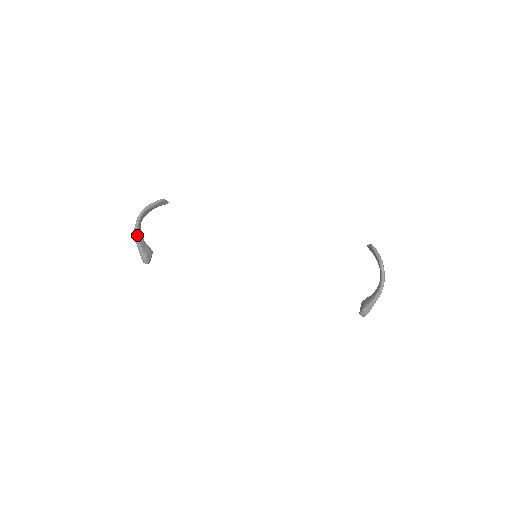
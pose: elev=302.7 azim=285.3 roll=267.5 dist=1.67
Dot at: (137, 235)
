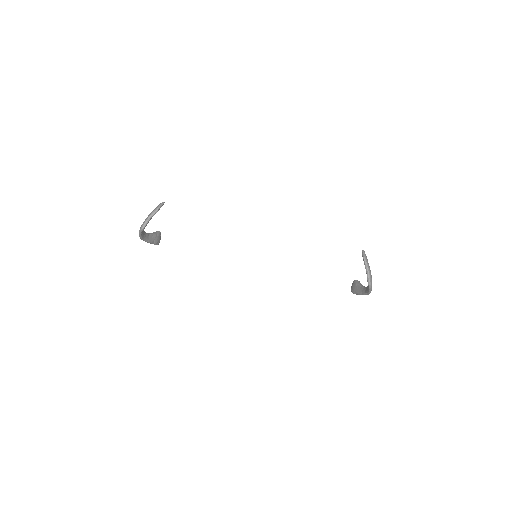
Dot at: (143, 239)
